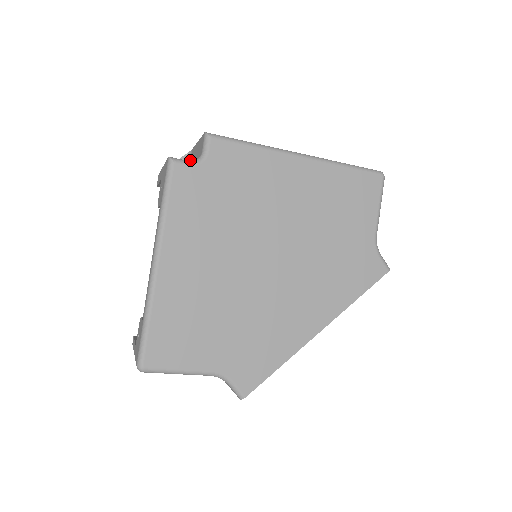
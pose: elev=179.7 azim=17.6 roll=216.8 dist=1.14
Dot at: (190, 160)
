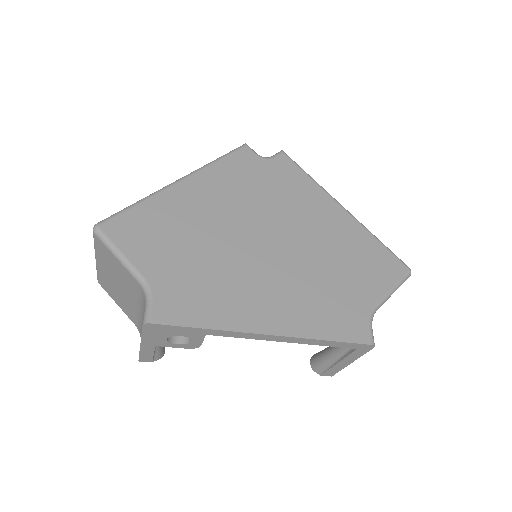
Dot at: occluded
